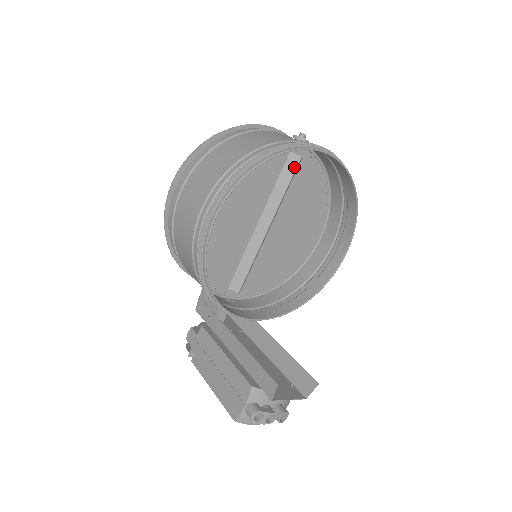
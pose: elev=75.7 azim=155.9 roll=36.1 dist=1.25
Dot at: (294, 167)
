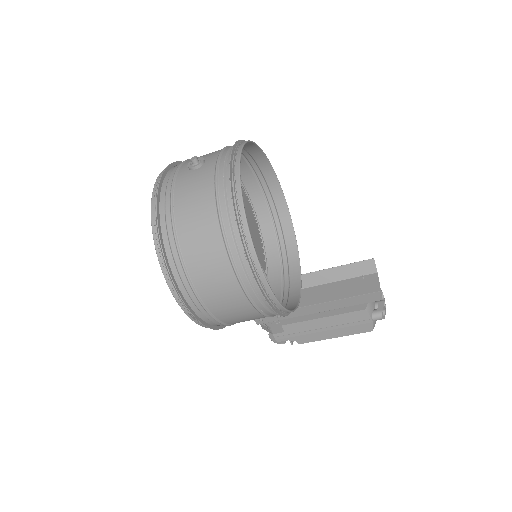
Dot at: occluded
